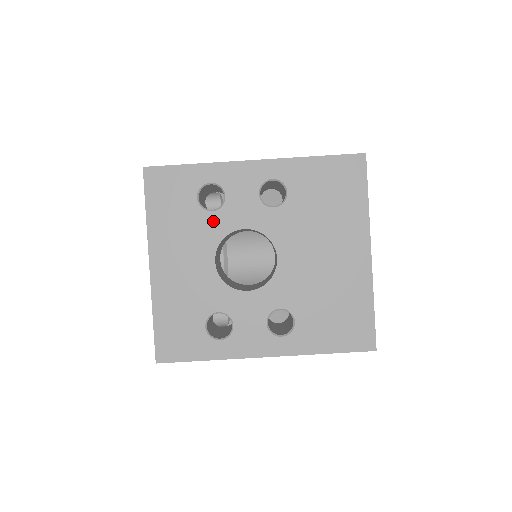
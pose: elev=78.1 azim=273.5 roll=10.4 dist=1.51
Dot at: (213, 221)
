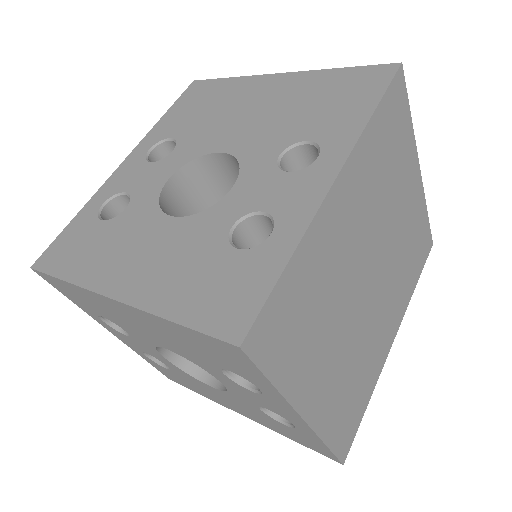
Dot at: (134, 209)
